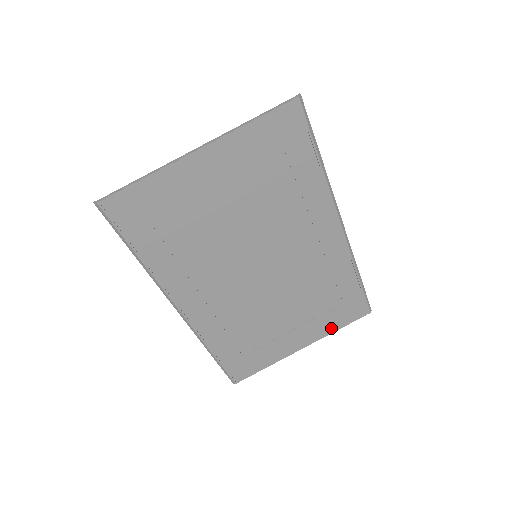
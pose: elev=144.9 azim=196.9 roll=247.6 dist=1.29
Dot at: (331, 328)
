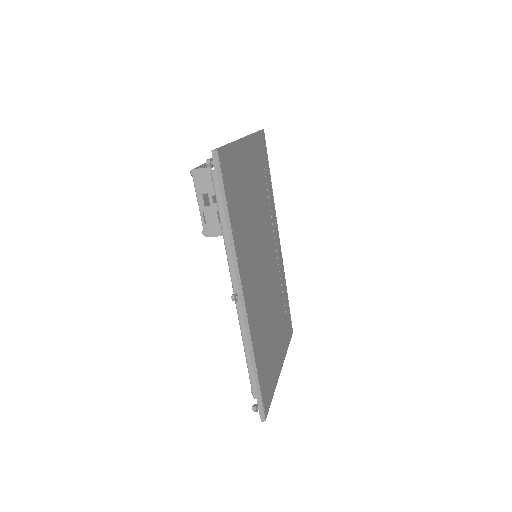
Dot at: (286, 346)
